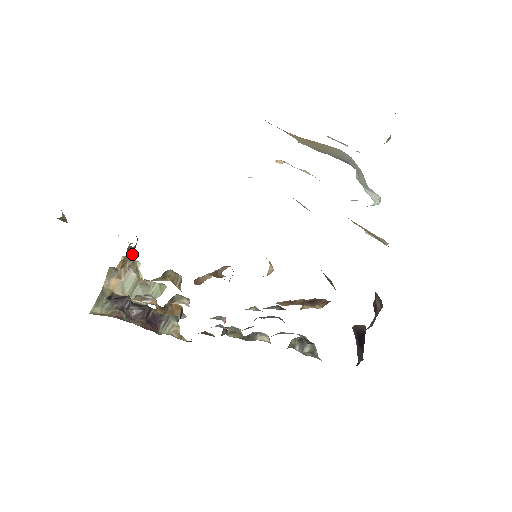
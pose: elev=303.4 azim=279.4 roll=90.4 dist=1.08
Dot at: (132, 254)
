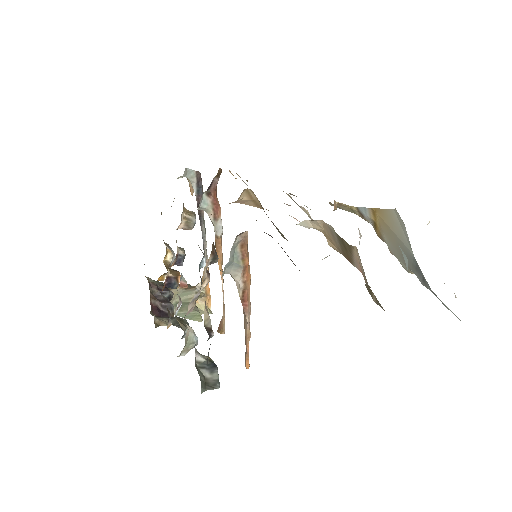
Dot at: occluded
